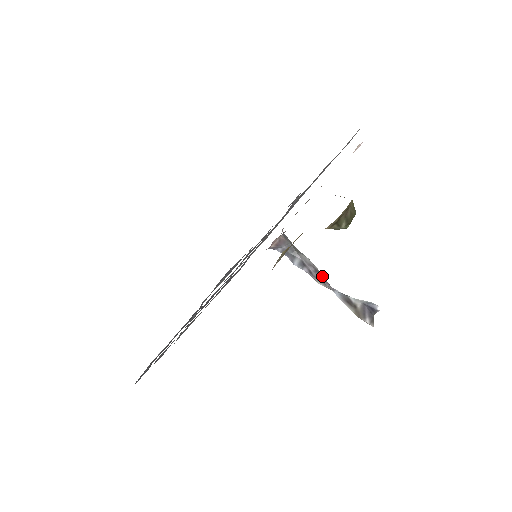
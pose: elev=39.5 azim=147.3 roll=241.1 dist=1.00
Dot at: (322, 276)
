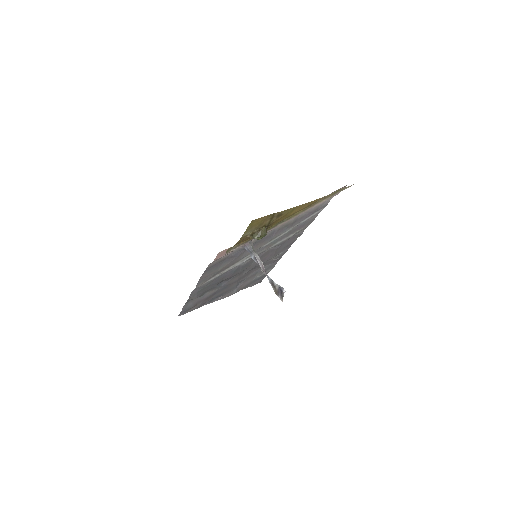
Dot at: (263, 267)
